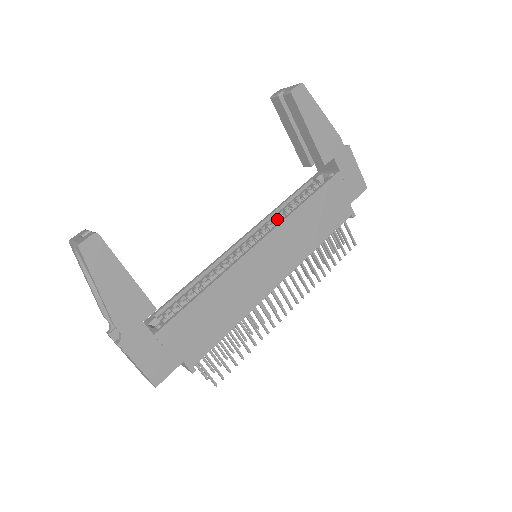
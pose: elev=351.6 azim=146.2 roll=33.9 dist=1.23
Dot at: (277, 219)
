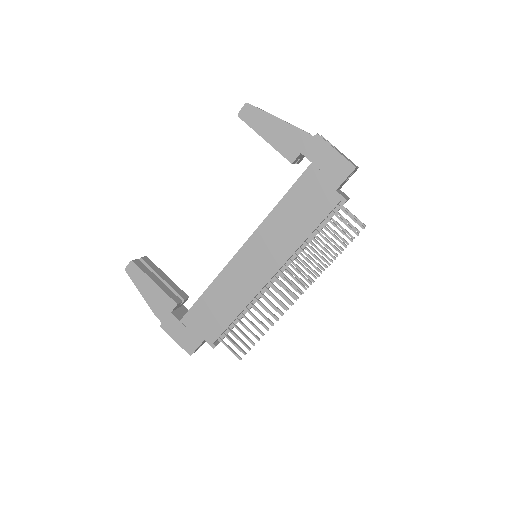
Dot at: occluded
